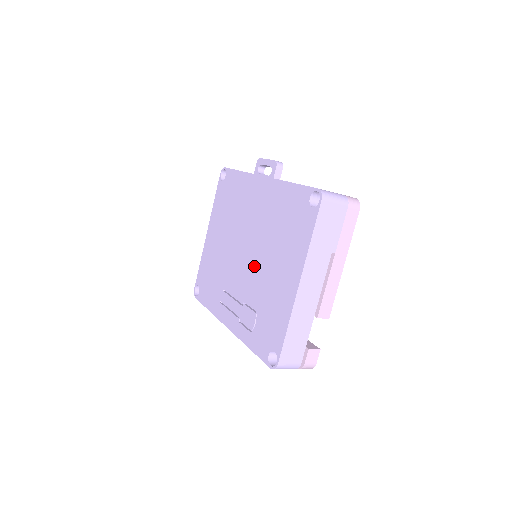
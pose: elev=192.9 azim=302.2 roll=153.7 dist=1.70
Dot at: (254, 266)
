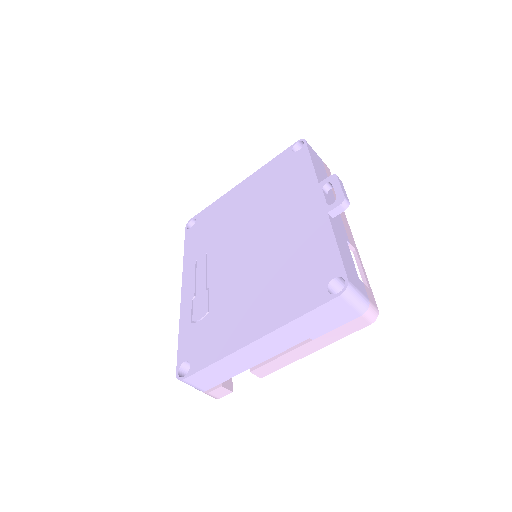
Dot at: (242, 270)
